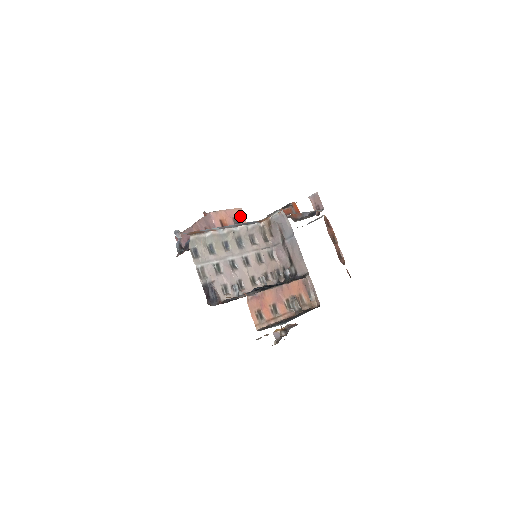
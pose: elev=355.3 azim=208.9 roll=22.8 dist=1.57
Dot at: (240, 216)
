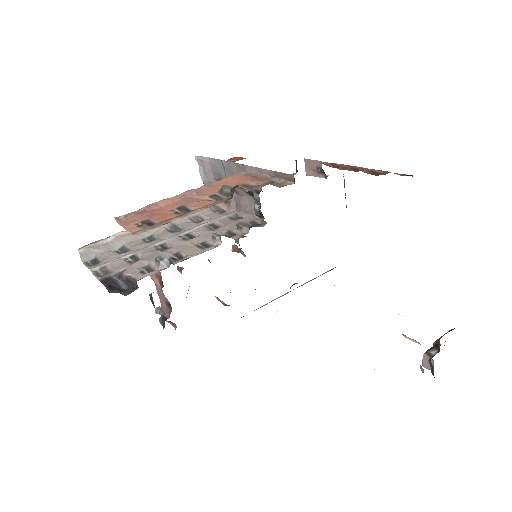
Dot at: occluded
